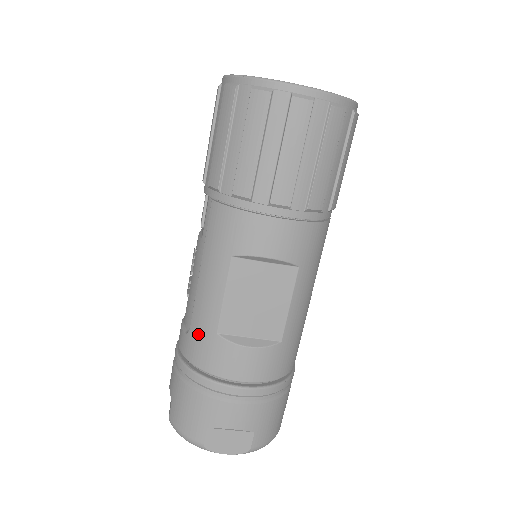
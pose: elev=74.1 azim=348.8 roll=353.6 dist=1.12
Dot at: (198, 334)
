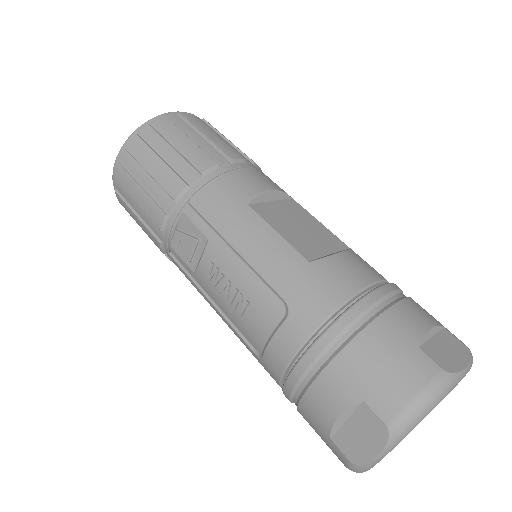
Dot at: (297, 287)
